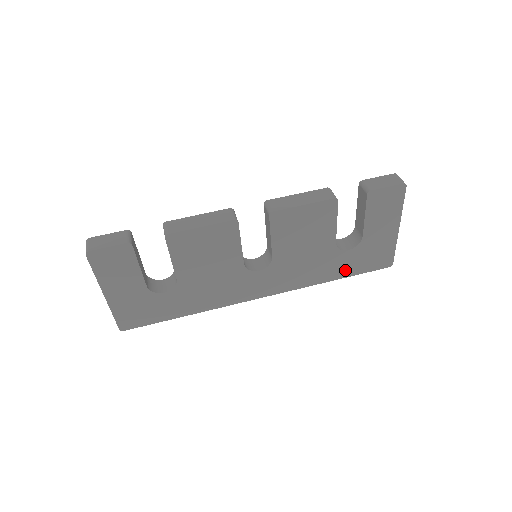
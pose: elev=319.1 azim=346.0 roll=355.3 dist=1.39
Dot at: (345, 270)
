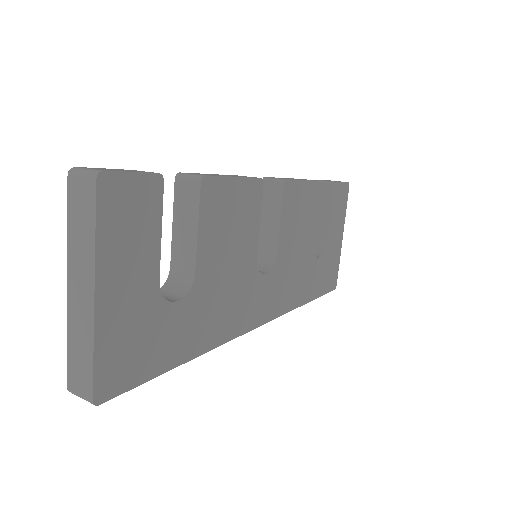
Dot at: (314, 288)
